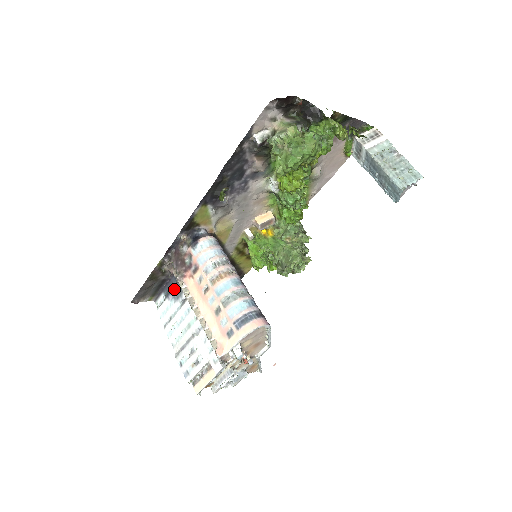
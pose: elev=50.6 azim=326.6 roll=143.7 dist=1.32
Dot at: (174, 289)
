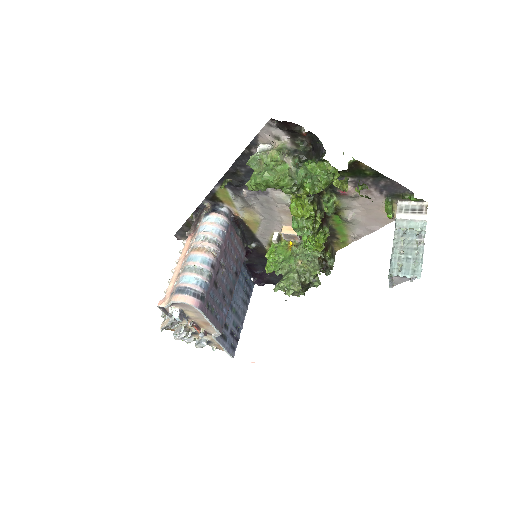
Dot at: occluded
